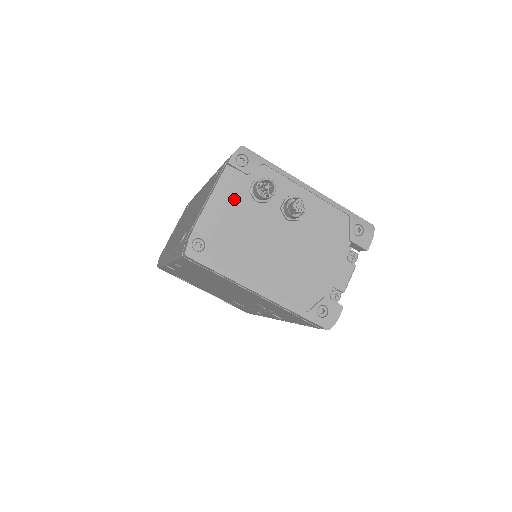
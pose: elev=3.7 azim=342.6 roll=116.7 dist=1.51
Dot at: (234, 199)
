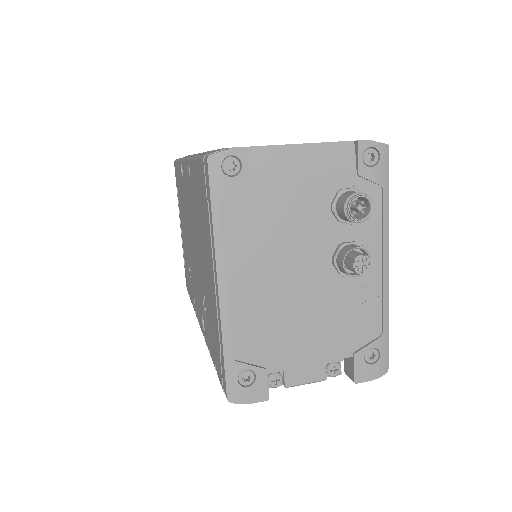
Dot at: (317, 177)
